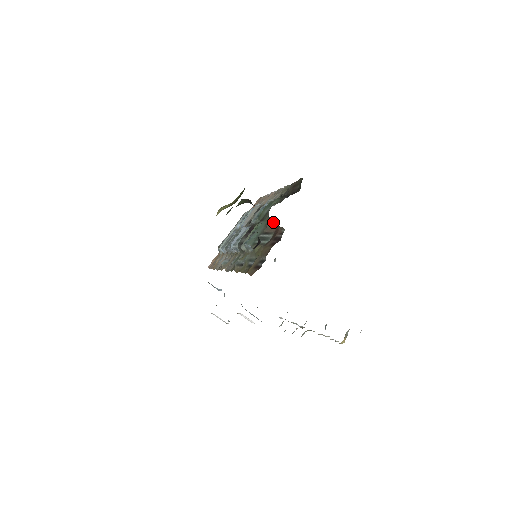
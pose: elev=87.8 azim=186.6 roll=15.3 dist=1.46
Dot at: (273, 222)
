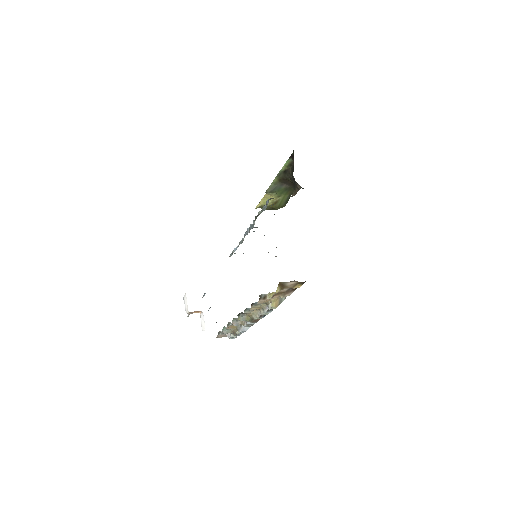
Dot at: (295, 194)
